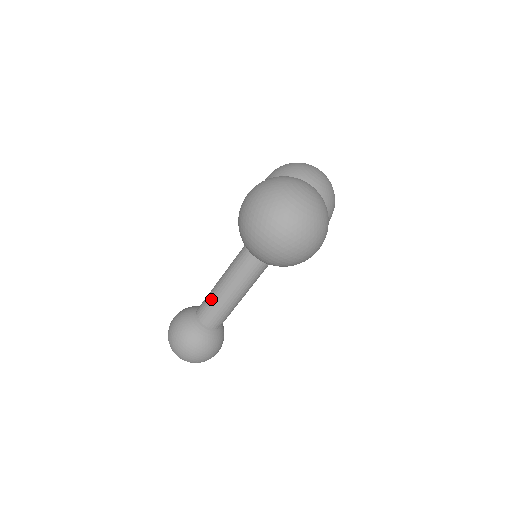
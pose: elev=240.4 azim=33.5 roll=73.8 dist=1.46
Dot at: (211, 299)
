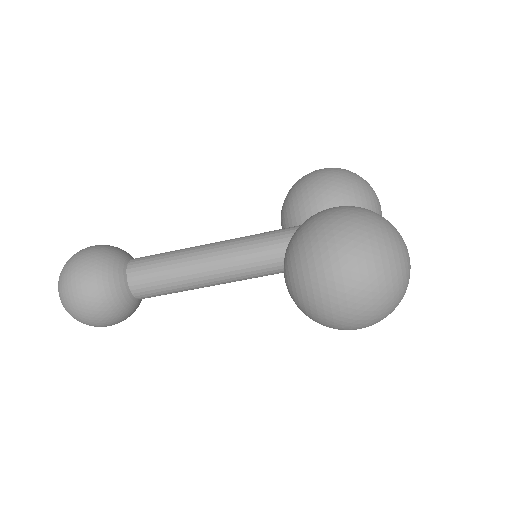
Dot at: (164, 269)
